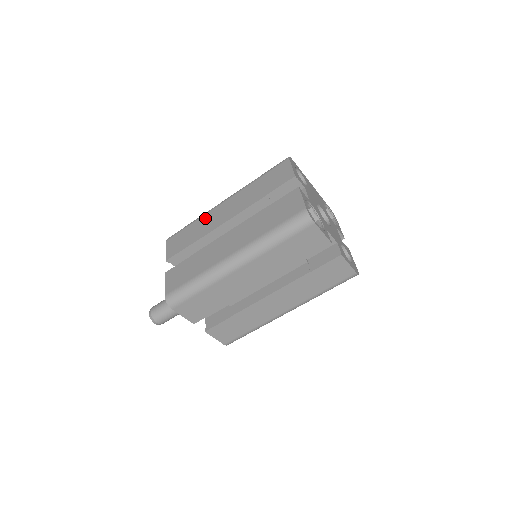
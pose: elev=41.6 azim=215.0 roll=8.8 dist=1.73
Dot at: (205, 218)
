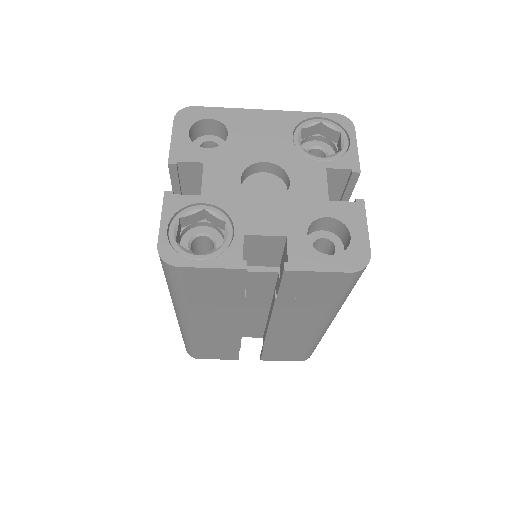
Dot at: occluded
